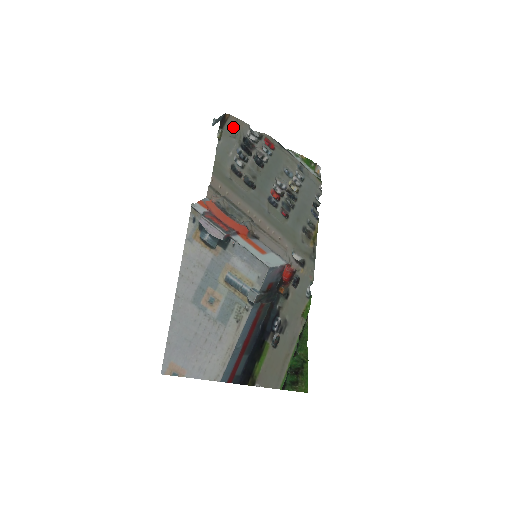
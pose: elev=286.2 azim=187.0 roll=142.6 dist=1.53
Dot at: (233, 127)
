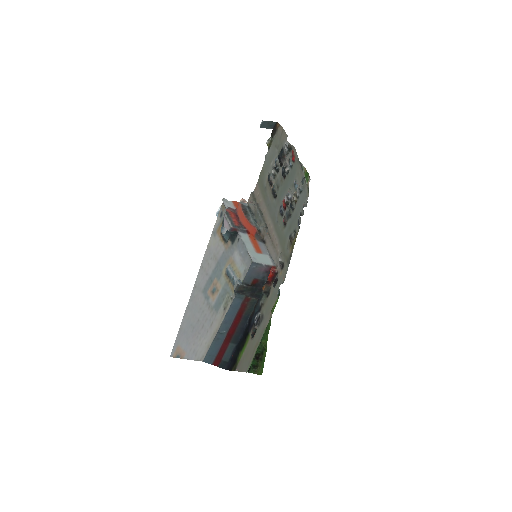
Dot at: (279, 137)
